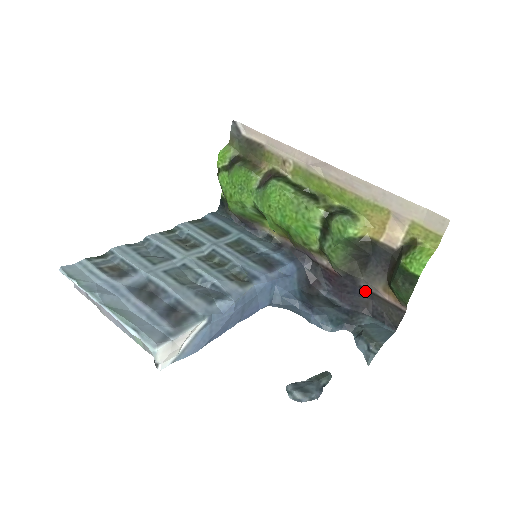
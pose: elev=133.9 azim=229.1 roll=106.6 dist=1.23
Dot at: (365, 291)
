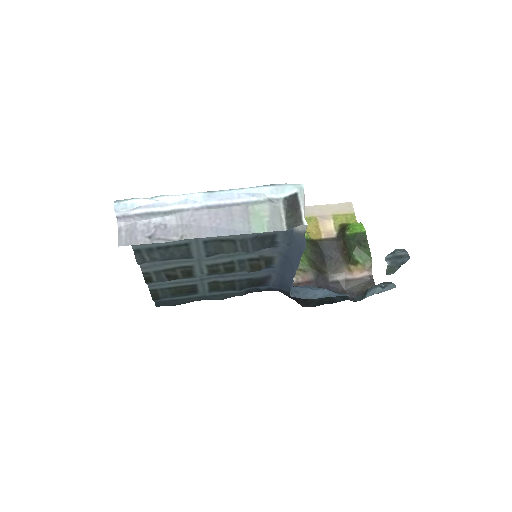
Dot at: (336, 284)
